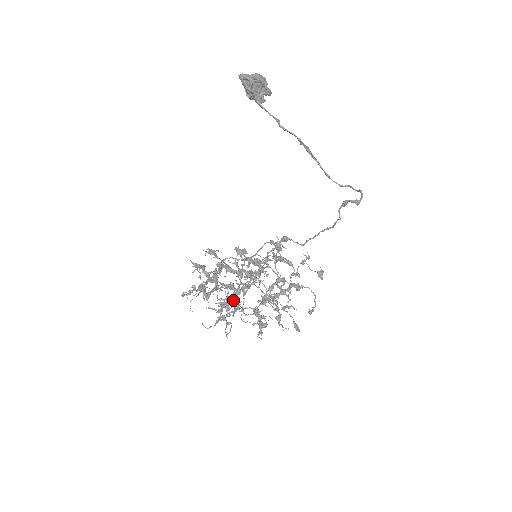
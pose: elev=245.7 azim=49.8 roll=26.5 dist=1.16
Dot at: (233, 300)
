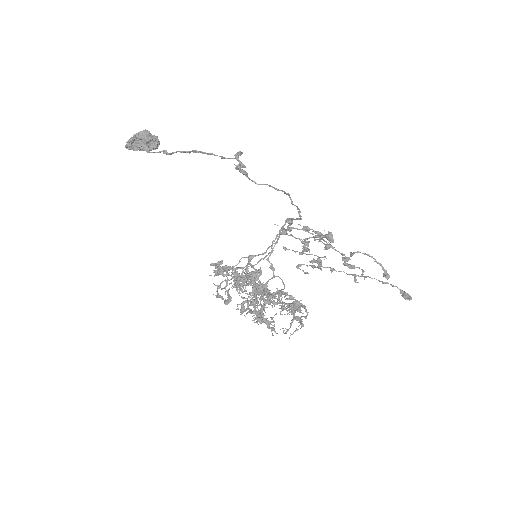
Dot at: (253, 305)
